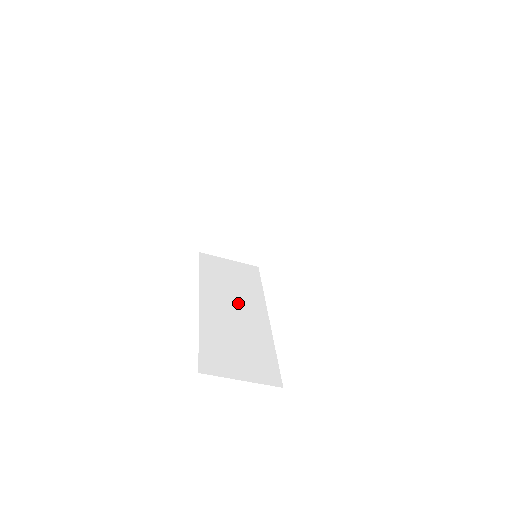
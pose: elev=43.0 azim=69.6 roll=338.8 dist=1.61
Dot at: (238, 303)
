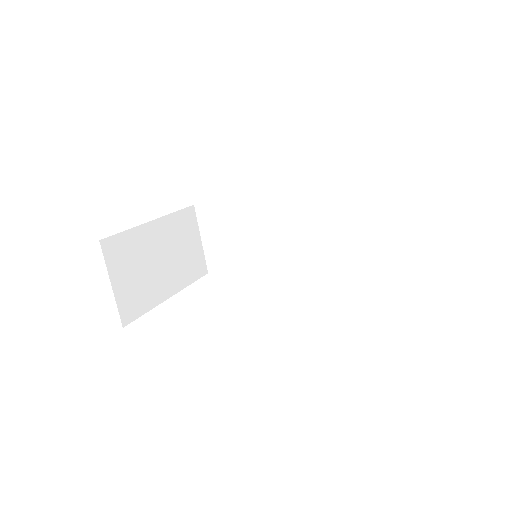
Dot at: occluded
